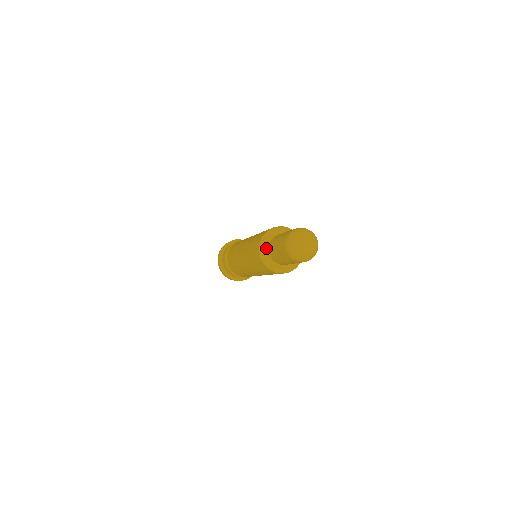
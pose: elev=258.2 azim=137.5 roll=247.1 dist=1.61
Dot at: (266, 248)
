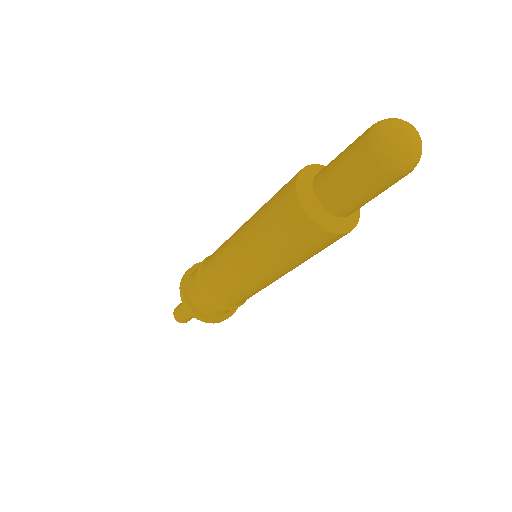
Dot at: (315, 171)
